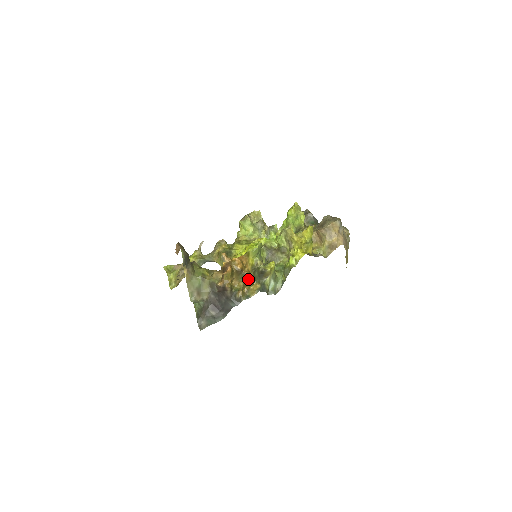
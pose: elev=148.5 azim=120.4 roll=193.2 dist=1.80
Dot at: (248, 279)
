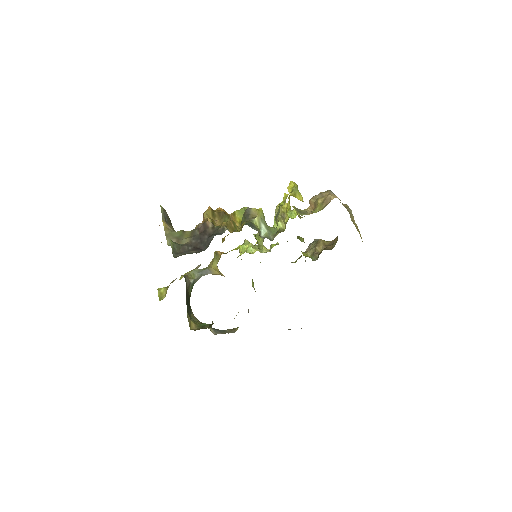
Dot at: (235, 227)
